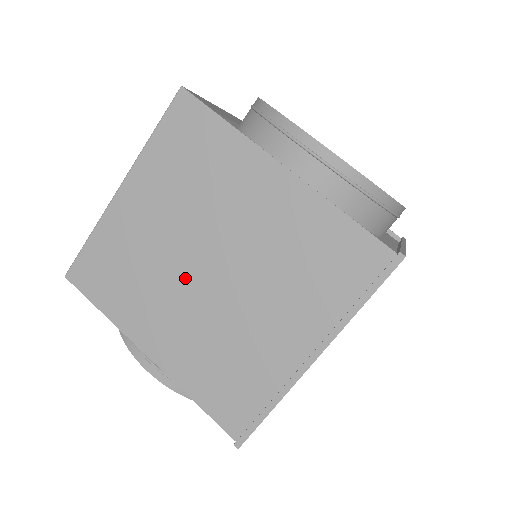
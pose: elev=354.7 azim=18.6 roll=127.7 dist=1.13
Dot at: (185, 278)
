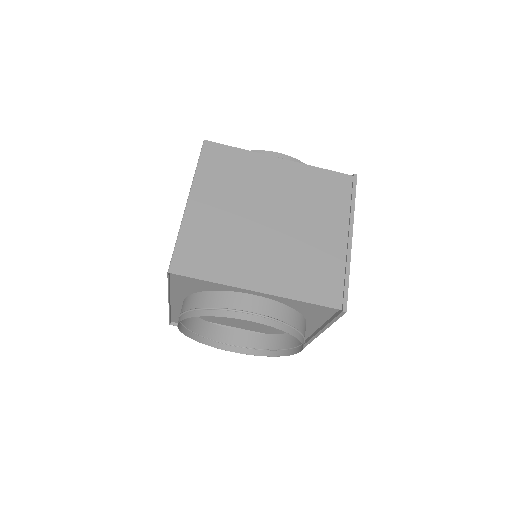
Dot at: (258, 232)
